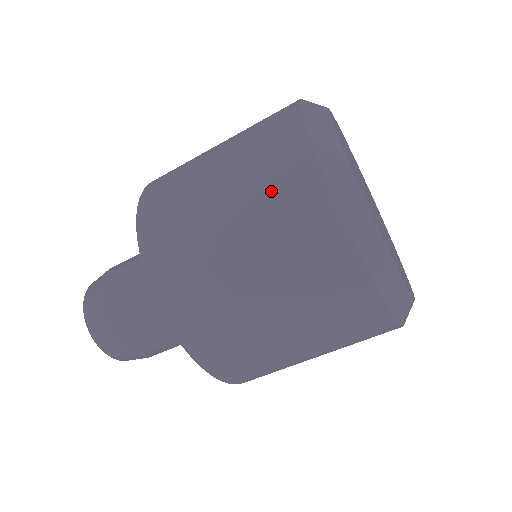
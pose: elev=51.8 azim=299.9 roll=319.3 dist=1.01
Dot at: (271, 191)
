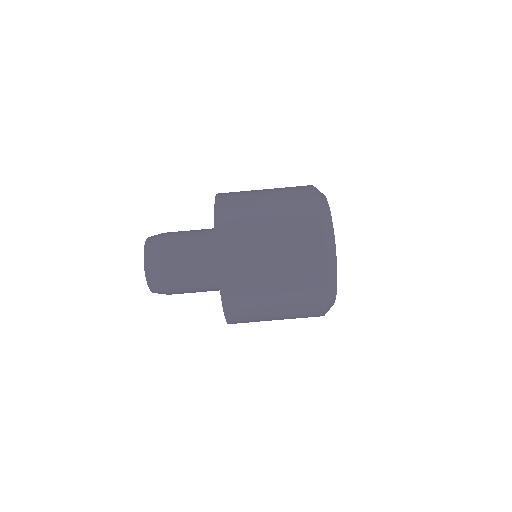
Dot at: occluded
